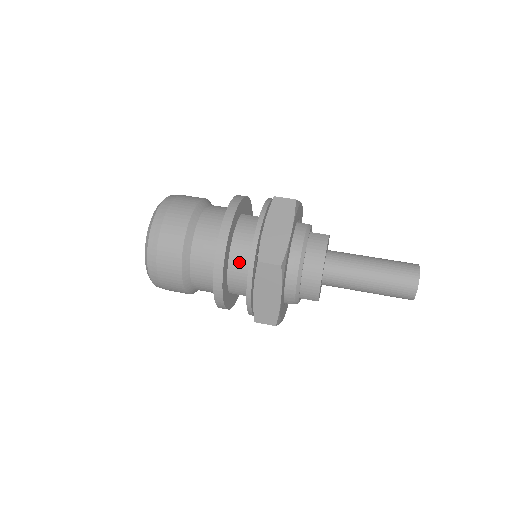
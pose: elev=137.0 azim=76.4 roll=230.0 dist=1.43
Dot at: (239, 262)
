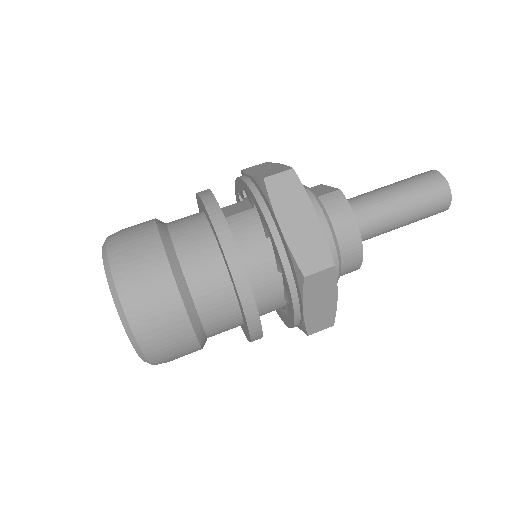
Dot at: (263, 283)
